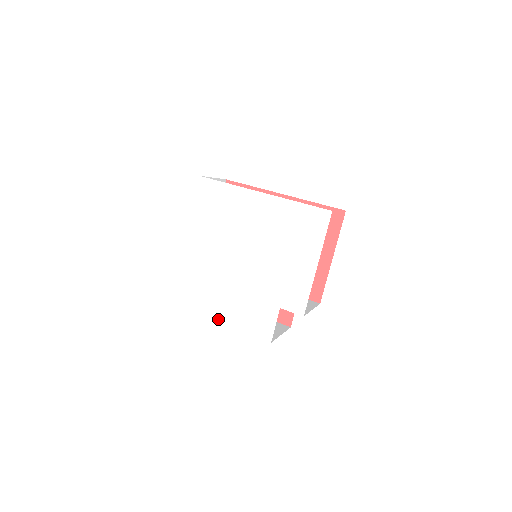
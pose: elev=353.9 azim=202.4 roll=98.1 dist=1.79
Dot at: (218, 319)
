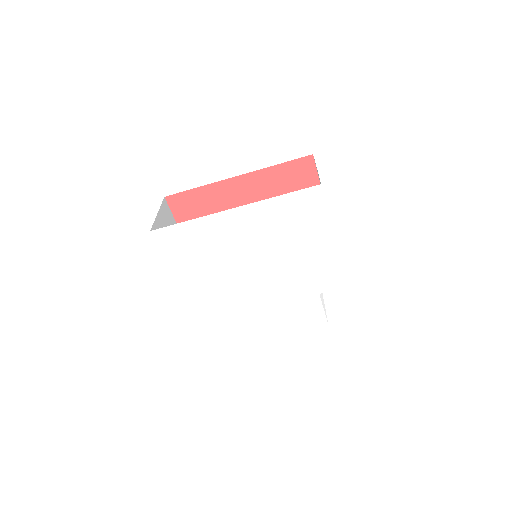
Dot at: (264, 335)
